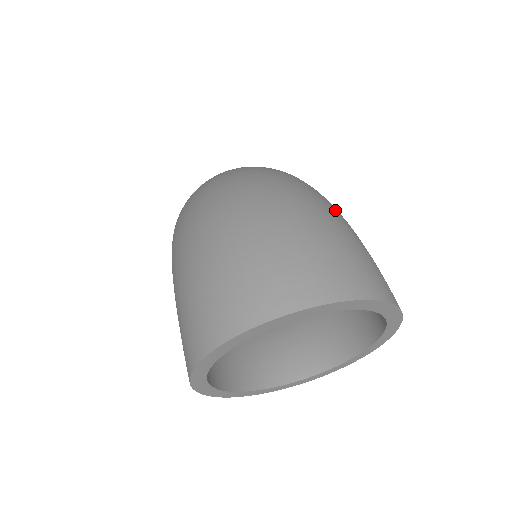
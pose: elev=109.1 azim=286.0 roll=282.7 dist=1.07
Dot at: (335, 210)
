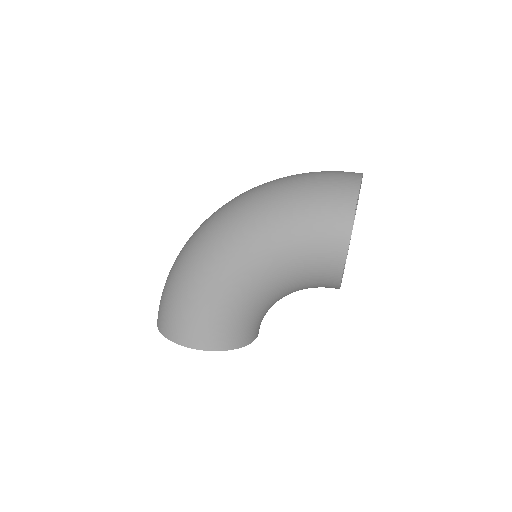
Dot at: occluded
